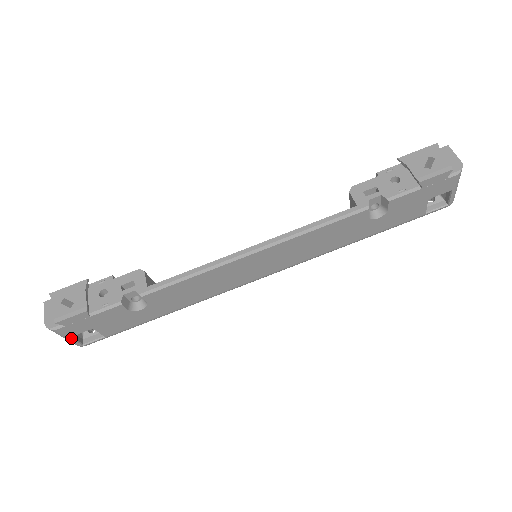
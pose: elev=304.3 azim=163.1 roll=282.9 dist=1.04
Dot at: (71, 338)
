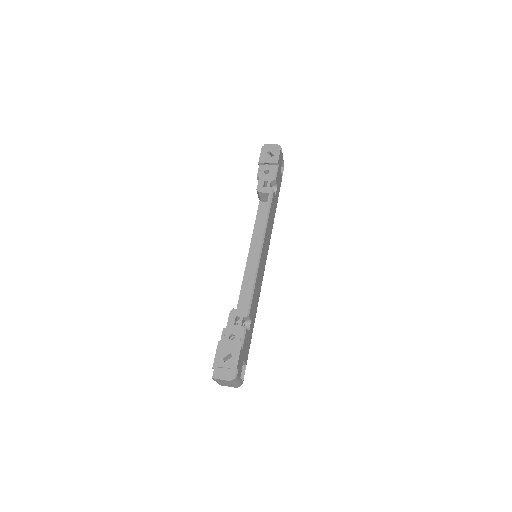
Dot at: (240, 378)
